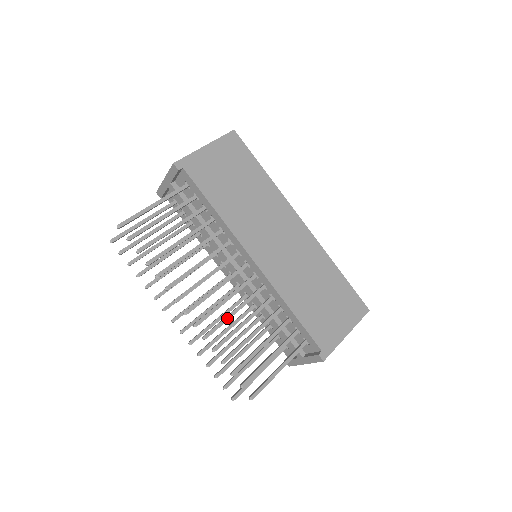
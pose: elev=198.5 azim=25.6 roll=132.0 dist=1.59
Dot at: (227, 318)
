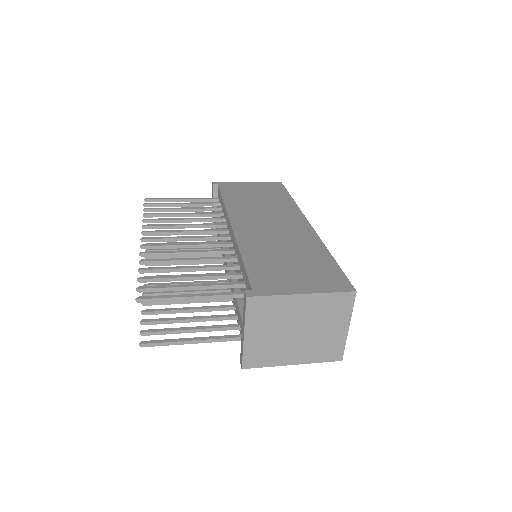
Dot at: (175, 251)
